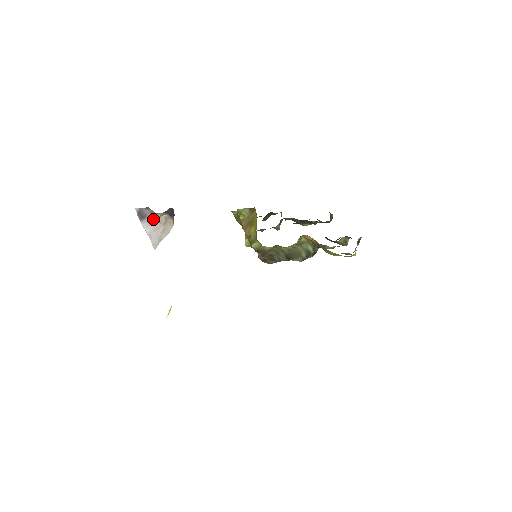
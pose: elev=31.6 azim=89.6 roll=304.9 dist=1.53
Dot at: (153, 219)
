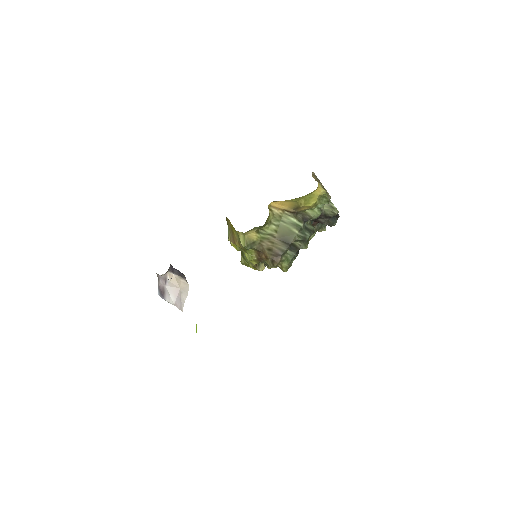
Dot at: (169, 287)
